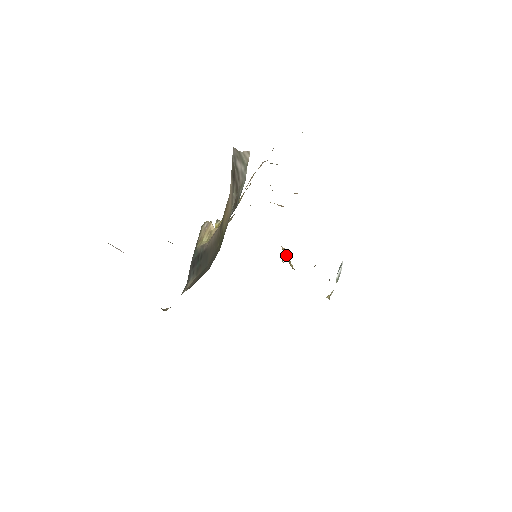
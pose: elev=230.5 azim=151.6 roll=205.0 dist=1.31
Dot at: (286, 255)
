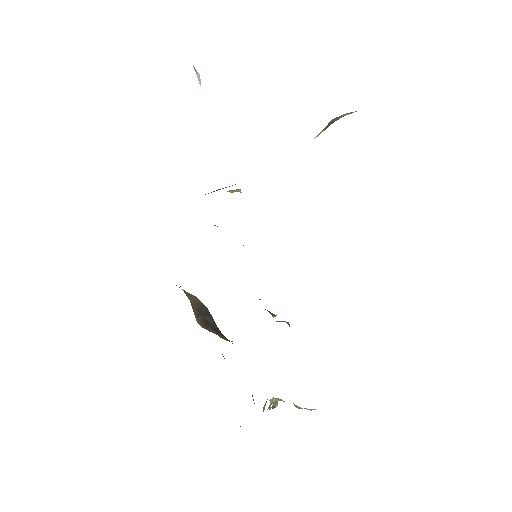
Dot at: occluded
